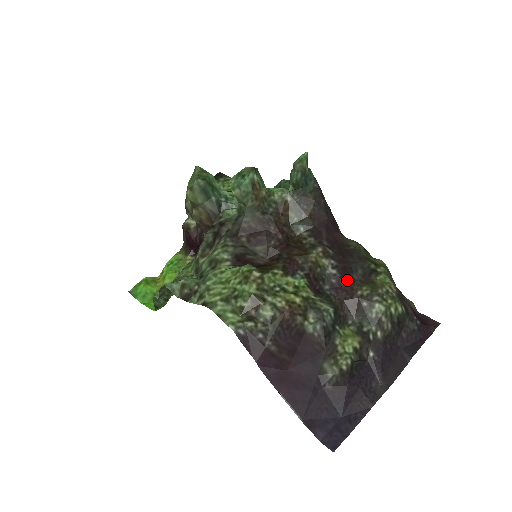
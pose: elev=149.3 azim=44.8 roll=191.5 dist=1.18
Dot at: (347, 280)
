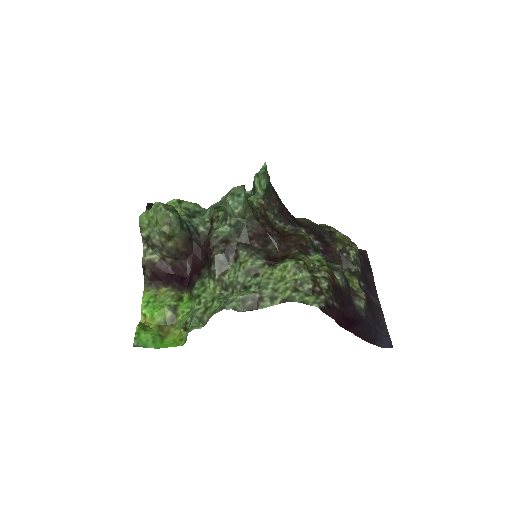
Dot at: (326, 244)
